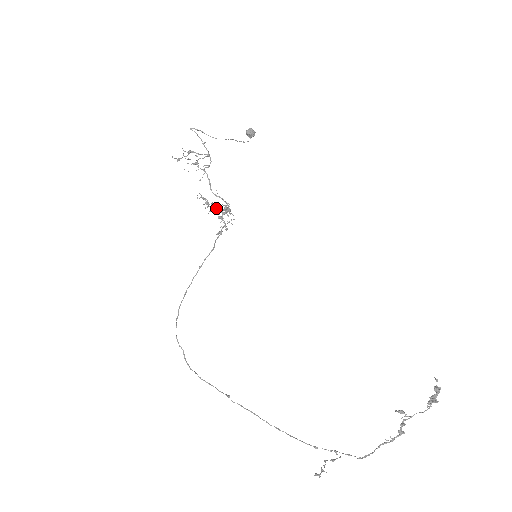
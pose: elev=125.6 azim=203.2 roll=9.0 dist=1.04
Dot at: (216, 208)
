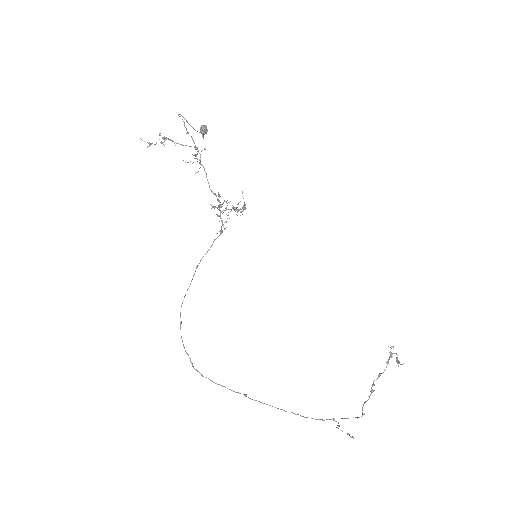
Dot at: (237, 207)
